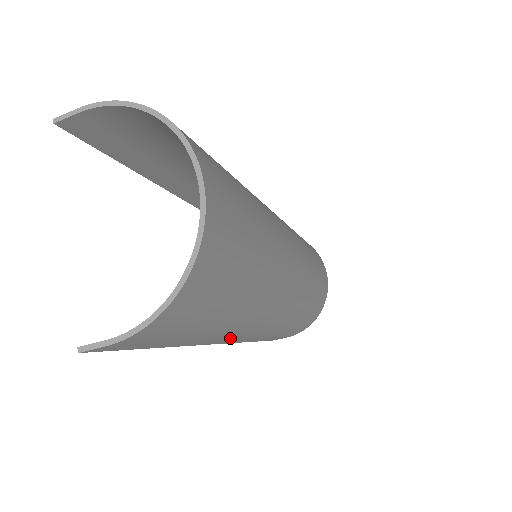
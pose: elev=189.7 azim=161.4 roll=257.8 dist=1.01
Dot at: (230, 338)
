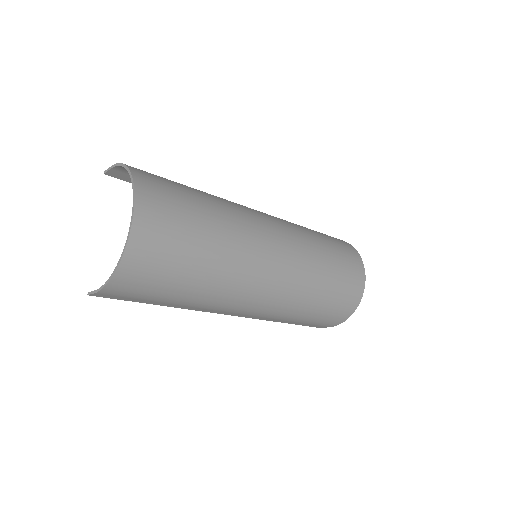
Dot at: (221, 310)
